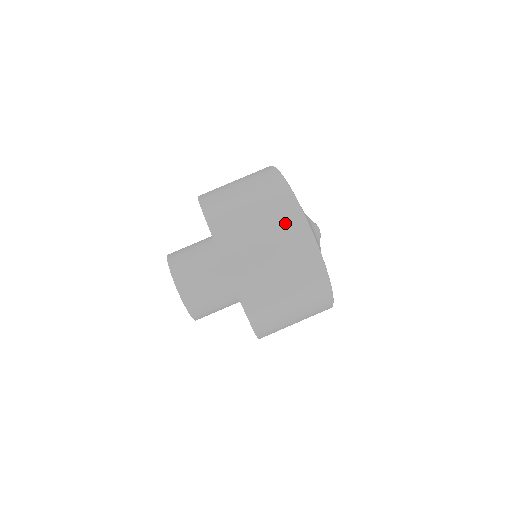
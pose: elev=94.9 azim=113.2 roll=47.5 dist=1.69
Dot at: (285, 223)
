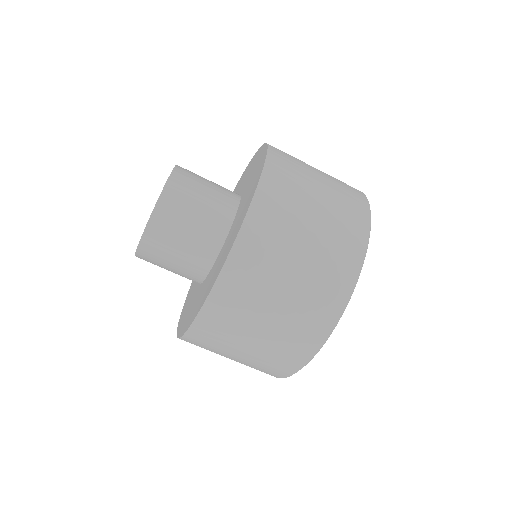
Dot at: (285, 353)
